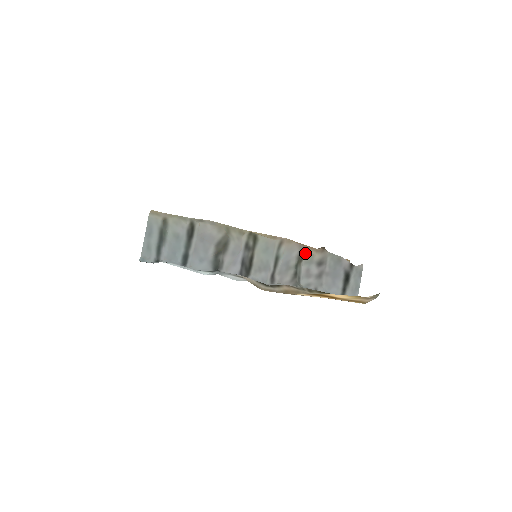
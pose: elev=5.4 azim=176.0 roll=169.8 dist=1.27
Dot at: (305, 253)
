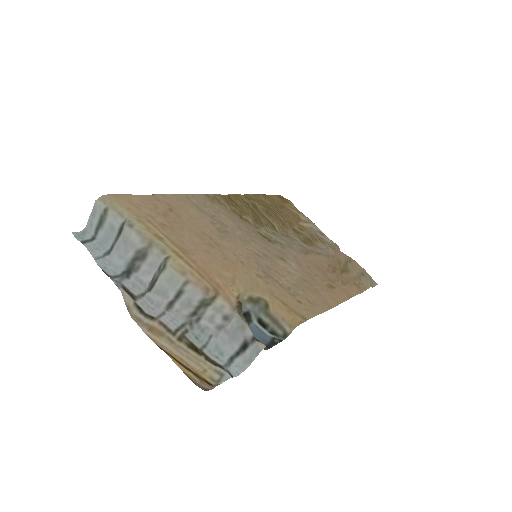
Dot at: (217, 300)
